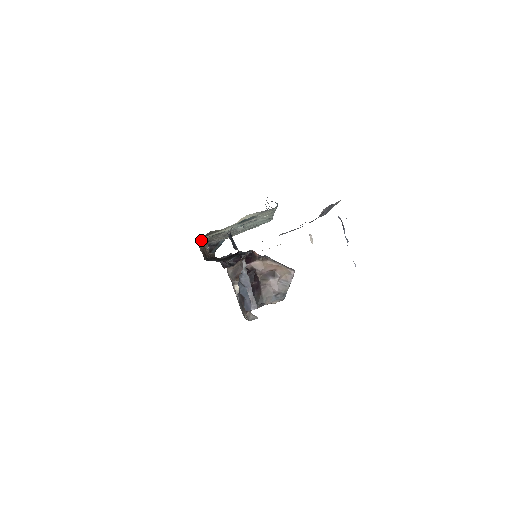
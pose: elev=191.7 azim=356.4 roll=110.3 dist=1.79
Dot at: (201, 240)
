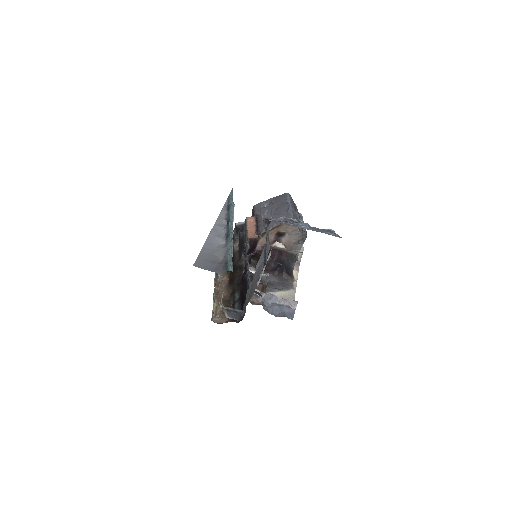
Dot at: (213, 303)
